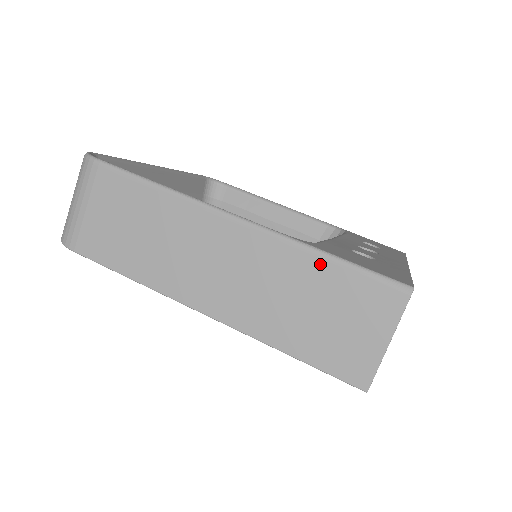
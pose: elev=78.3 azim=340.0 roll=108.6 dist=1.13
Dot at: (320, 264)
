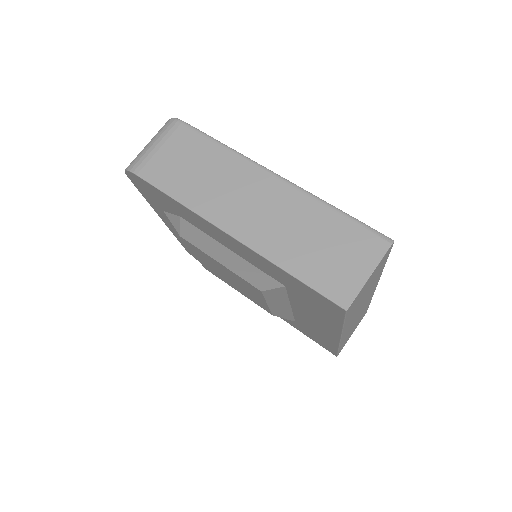
Dot at: (330, 213)
